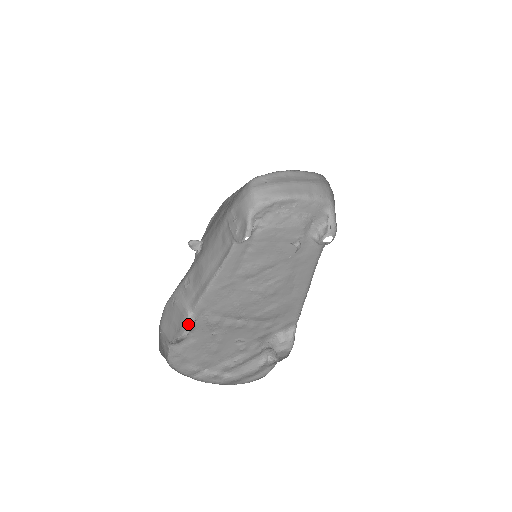
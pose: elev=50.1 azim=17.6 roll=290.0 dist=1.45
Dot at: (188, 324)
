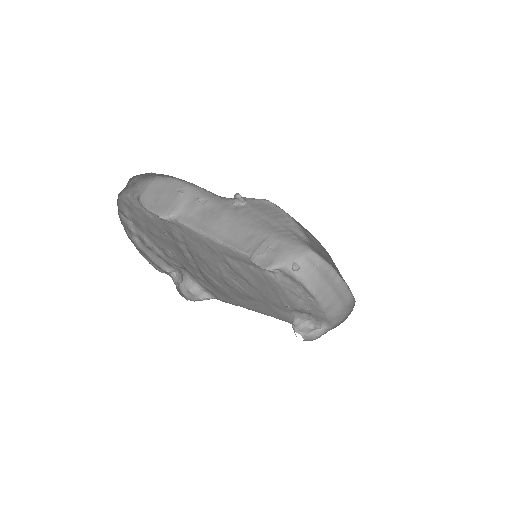
Dot at: occluded
